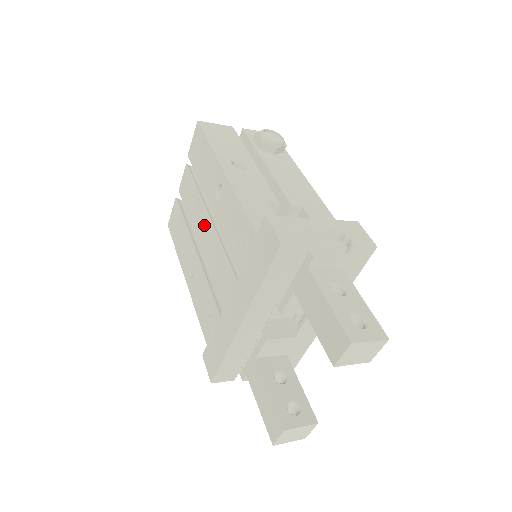
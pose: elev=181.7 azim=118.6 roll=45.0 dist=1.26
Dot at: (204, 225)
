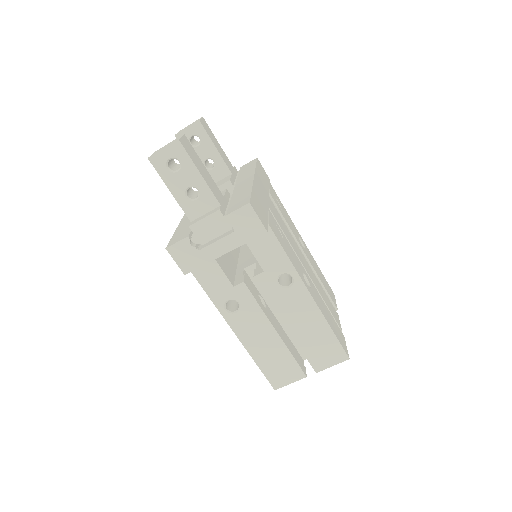
Dot at: occluded
